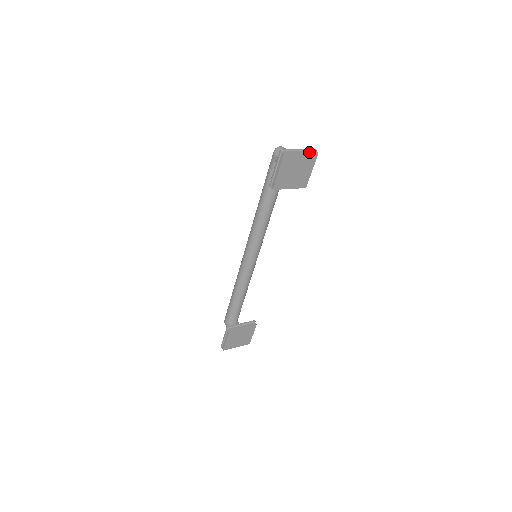
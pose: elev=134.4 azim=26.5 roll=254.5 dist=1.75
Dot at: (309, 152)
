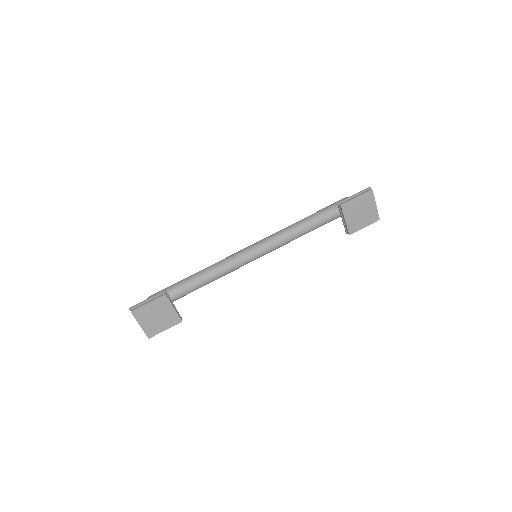
Dot at: occluded
